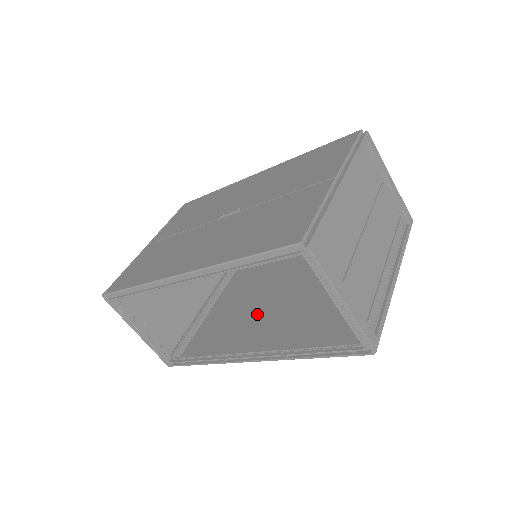
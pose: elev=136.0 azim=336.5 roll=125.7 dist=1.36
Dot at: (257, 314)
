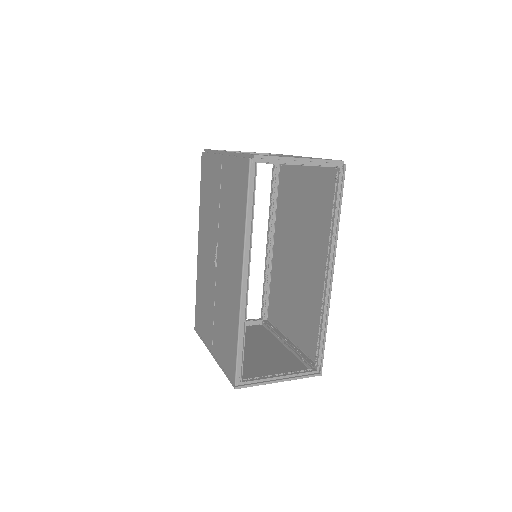
Dot at: (302, 282)
